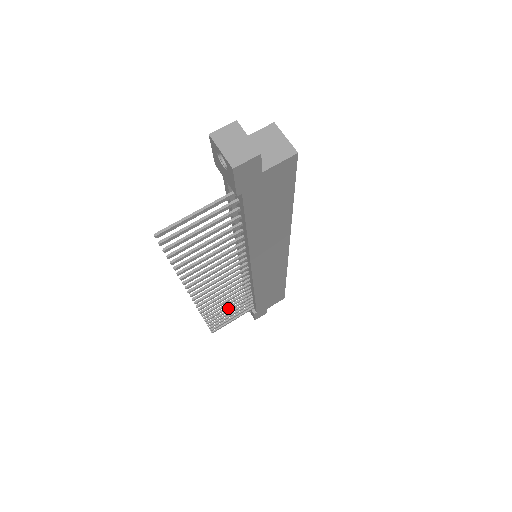
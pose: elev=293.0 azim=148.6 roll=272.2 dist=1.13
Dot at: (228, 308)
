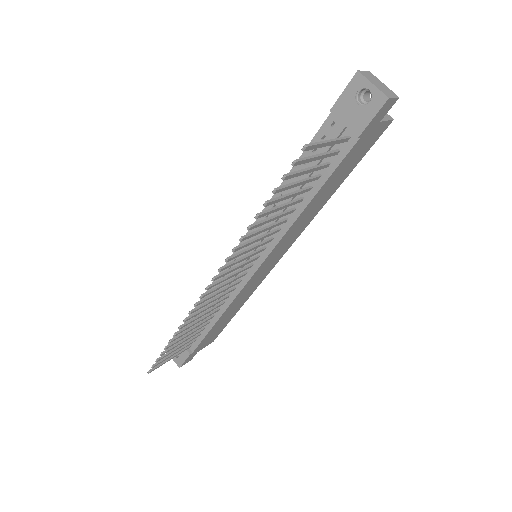
Dot at: occluded
